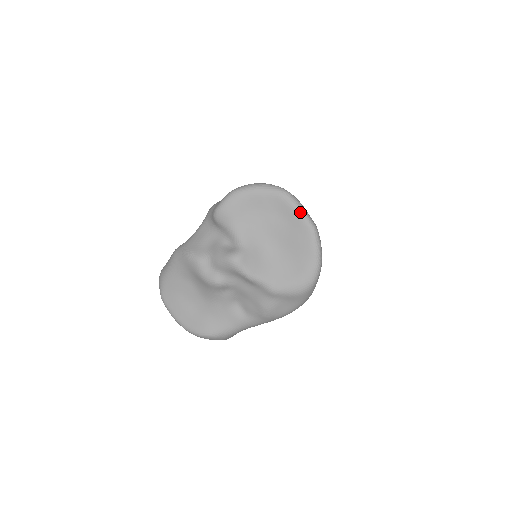
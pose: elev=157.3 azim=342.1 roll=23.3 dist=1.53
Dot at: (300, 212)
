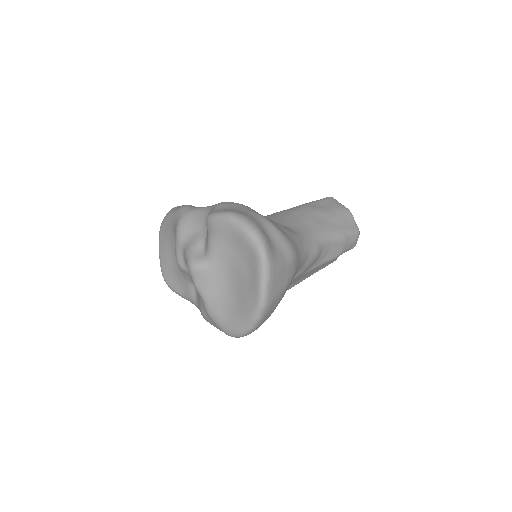
Dot at: (261, 282)
